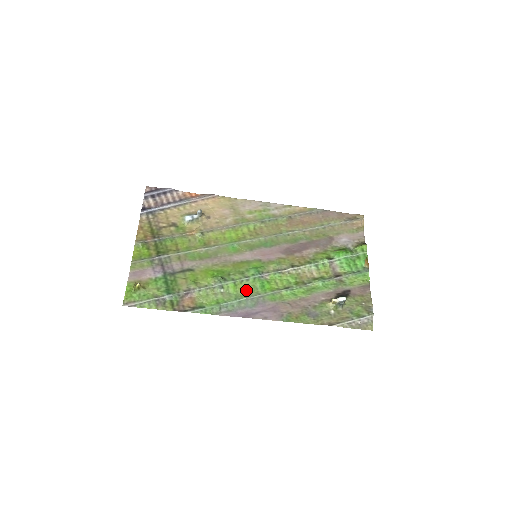
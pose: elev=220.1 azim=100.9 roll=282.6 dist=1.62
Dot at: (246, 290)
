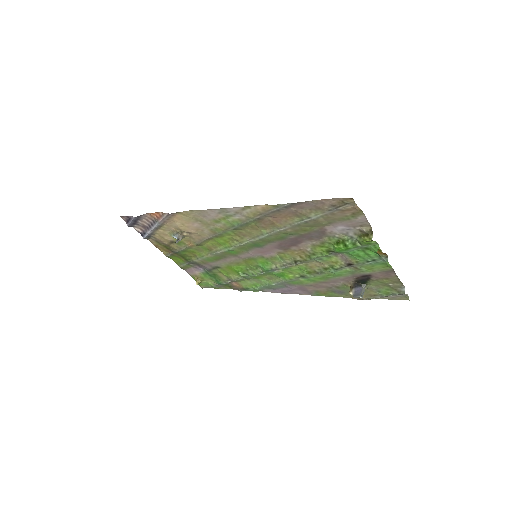
Dot at: (269, 278)
